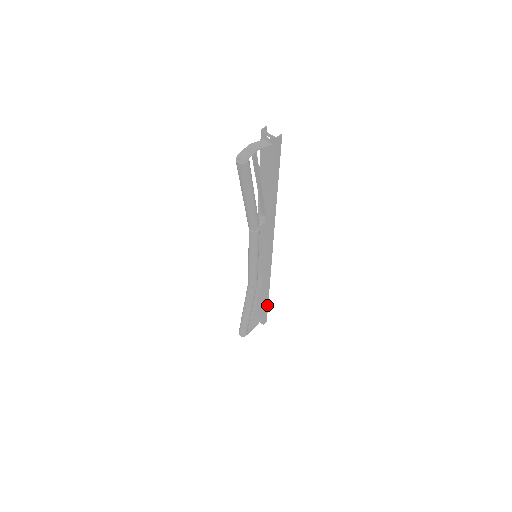
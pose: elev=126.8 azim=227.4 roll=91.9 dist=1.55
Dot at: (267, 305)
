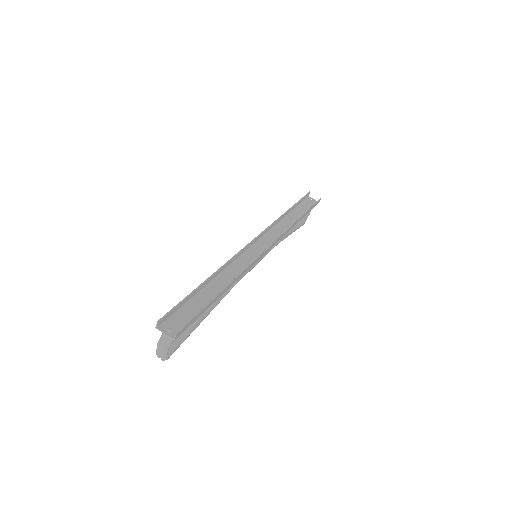
Dot at: (308, 210)
